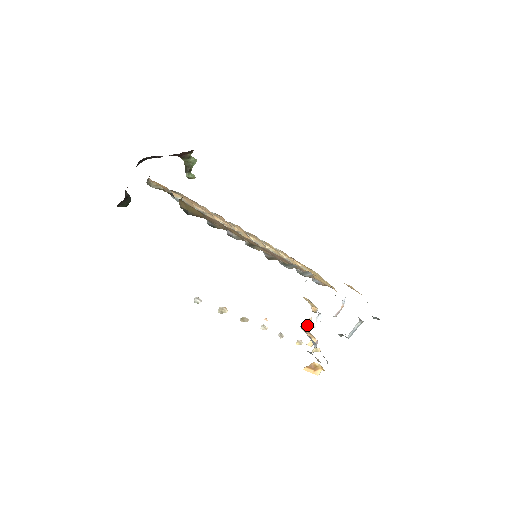
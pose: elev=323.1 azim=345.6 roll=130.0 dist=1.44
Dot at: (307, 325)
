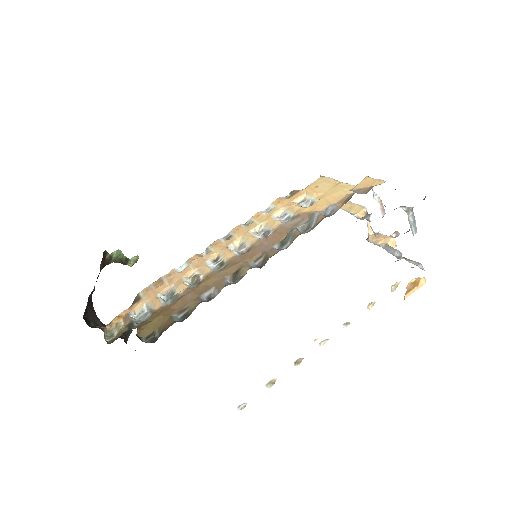
Dot at: occluded
